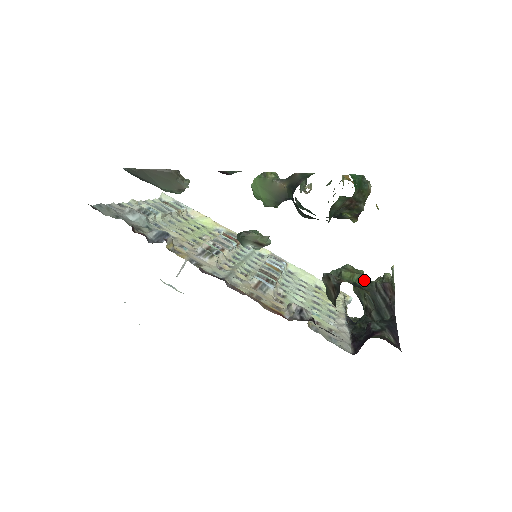
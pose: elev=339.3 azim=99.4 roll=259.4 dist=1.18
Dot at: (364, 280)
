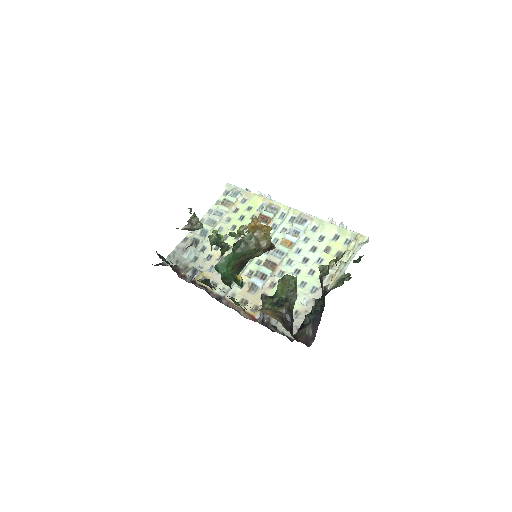
Dot at: (291, 291)
